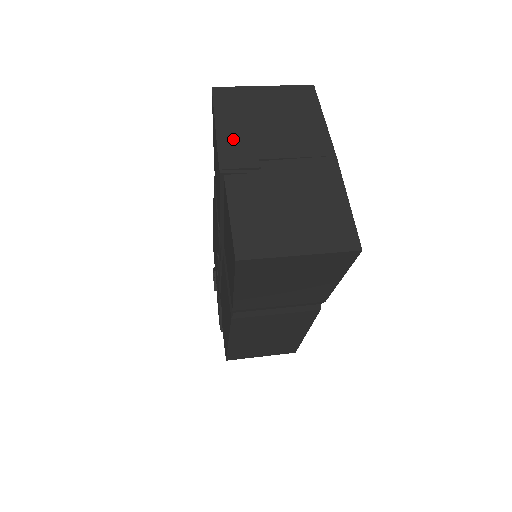
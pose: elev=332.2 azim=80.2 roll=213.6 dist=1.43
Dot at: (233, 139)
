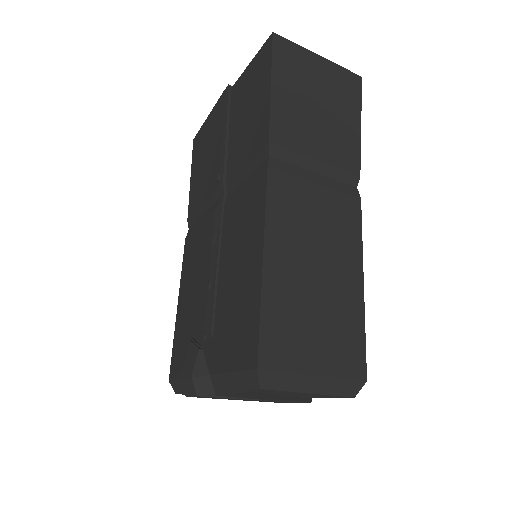
Dot at: occluded
